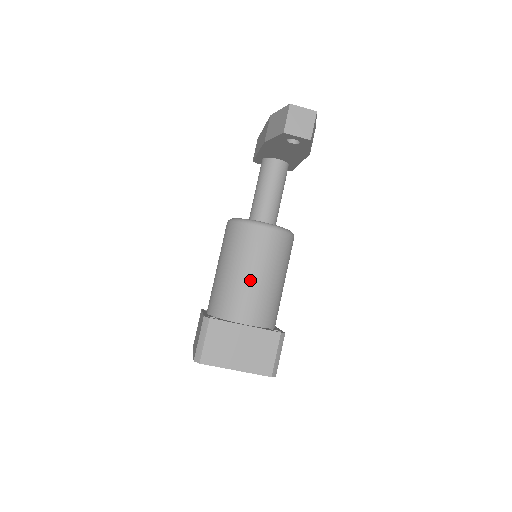
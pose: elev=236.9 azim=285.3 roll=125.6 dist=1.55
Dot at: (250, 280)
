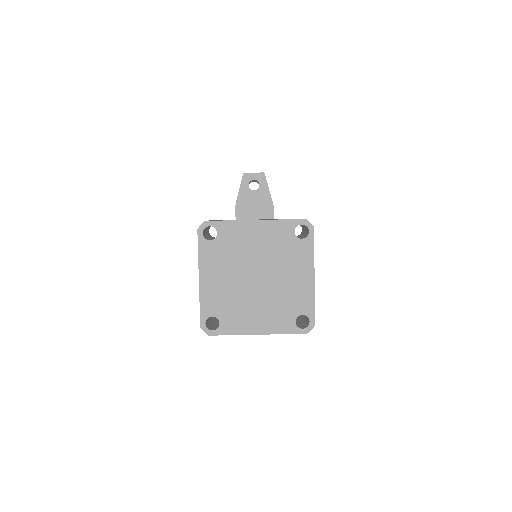
Dot at: occluded
